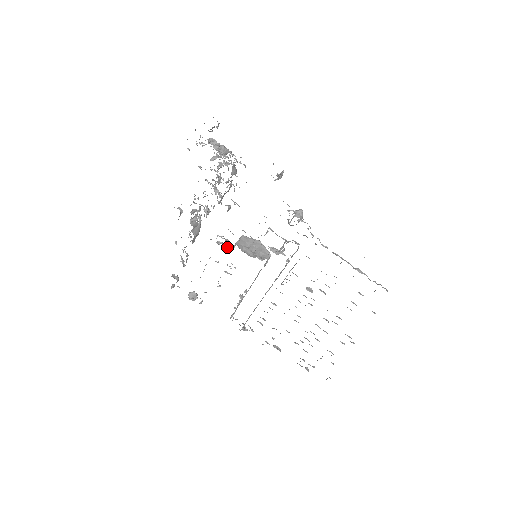
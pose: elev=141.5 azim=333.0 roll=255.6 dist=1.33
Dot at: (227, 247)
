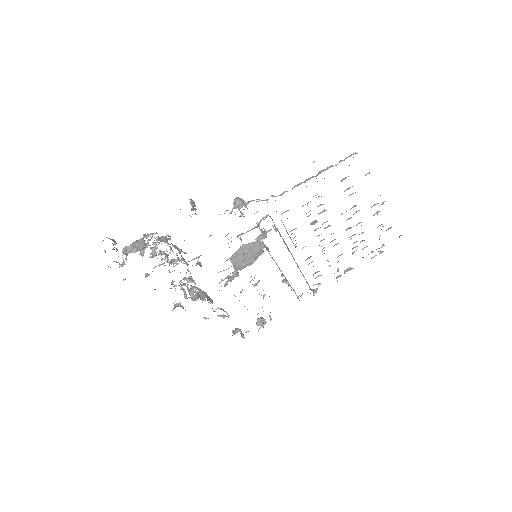
Dot at: occluded
